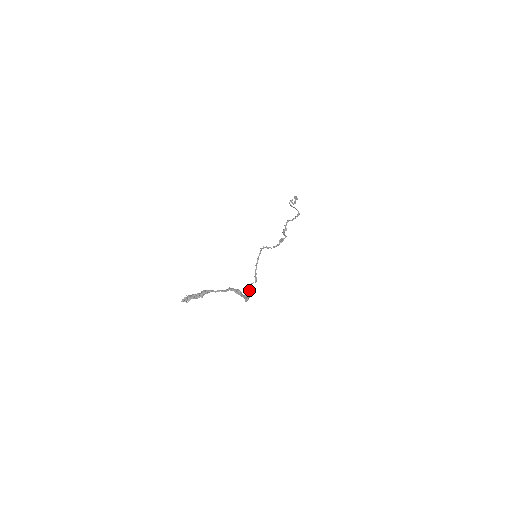
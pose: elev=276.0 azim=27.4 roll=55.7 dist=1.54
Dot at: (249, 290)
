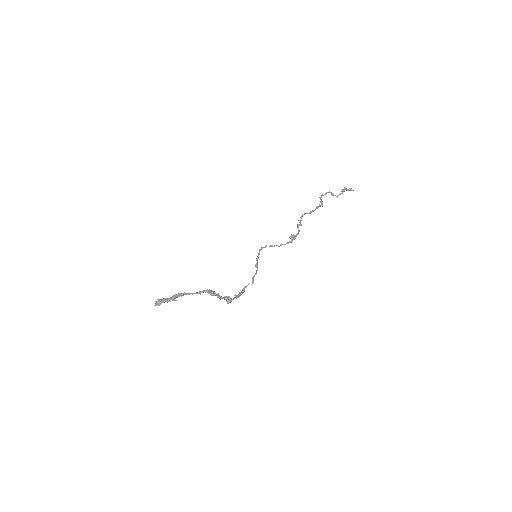
Dot at: (240, 292)
